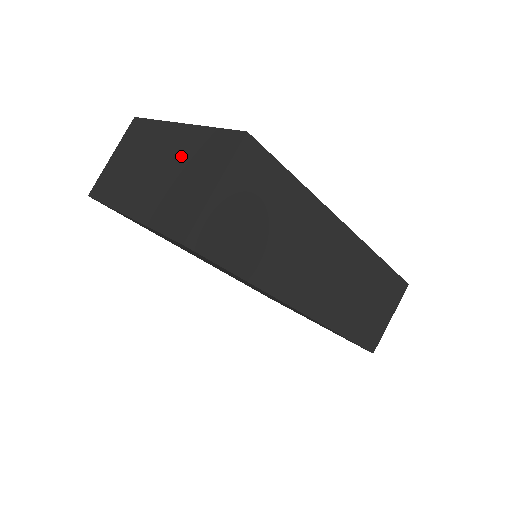
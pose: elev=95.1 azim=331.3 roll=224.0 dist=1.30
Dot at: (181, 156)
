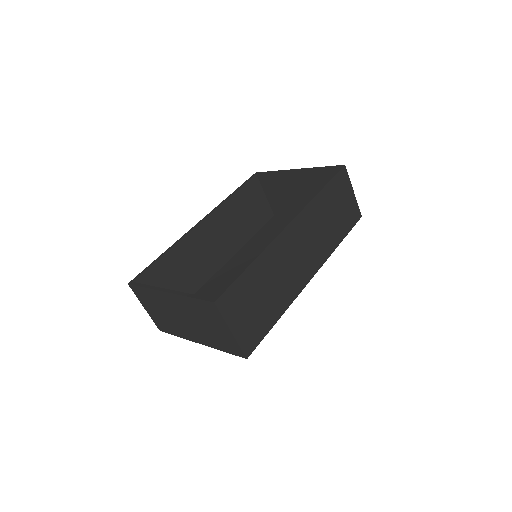
Dot at: (191, 313)
